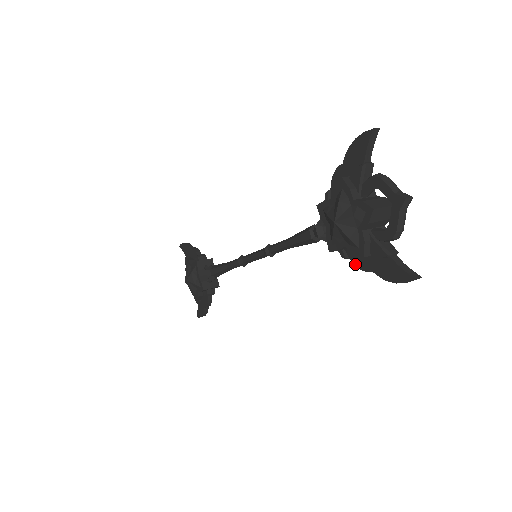
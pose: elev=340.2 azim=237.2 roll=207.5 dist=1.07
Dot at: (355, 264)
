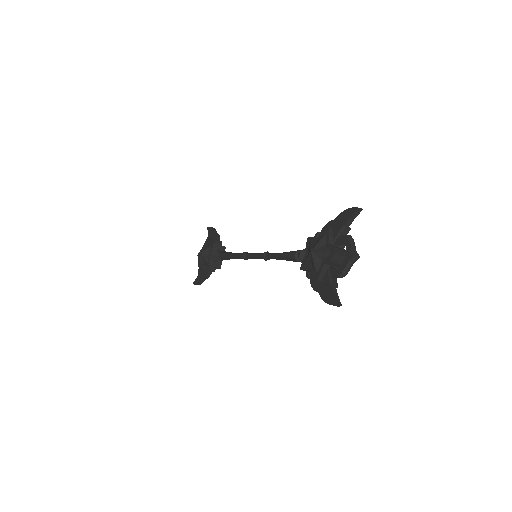
Dot at: (311, 284)
